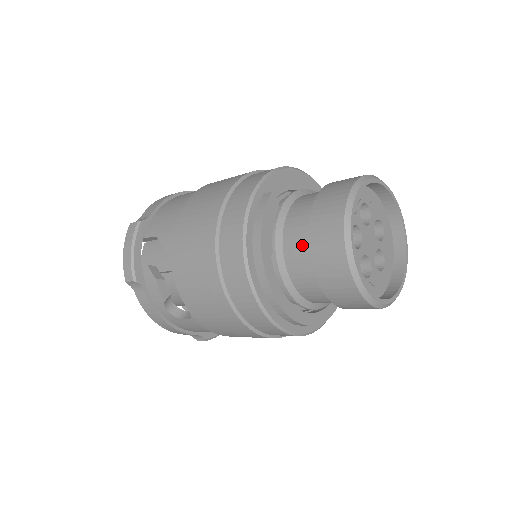
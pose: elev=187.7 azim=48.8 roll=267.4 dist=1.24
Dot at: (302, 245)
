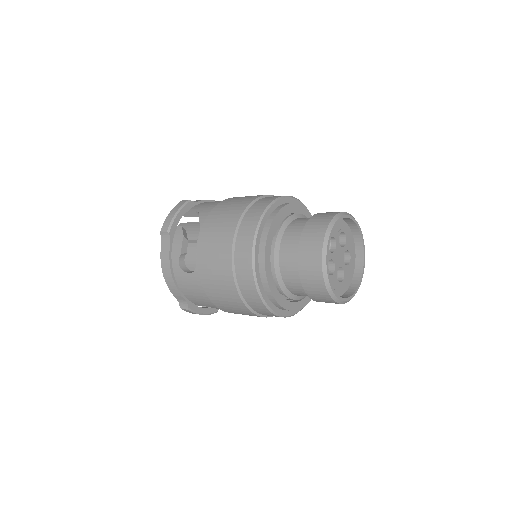
Dot at: (297, 235)
